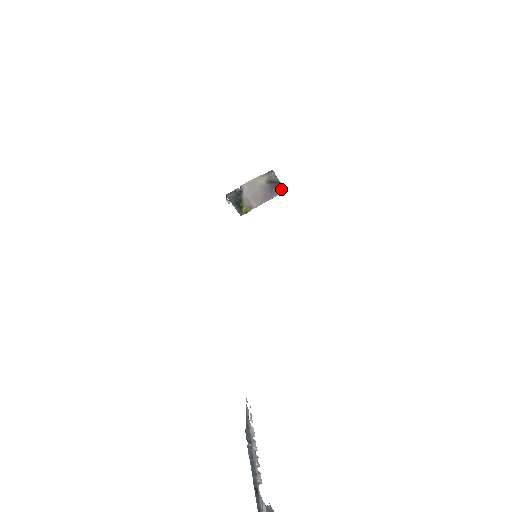
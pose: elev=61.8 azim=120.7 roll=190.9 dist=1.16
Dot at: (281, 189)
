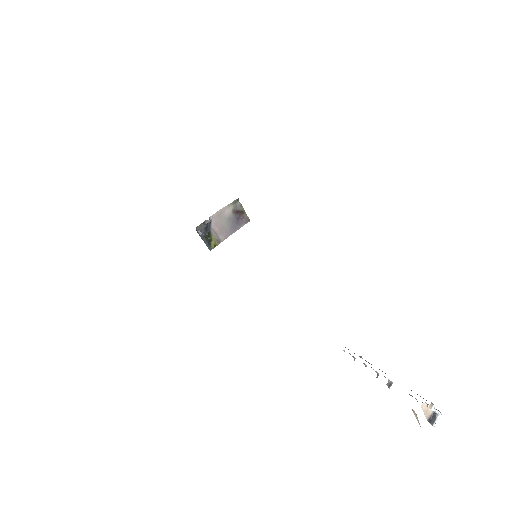
Dot at: (246, 219)
